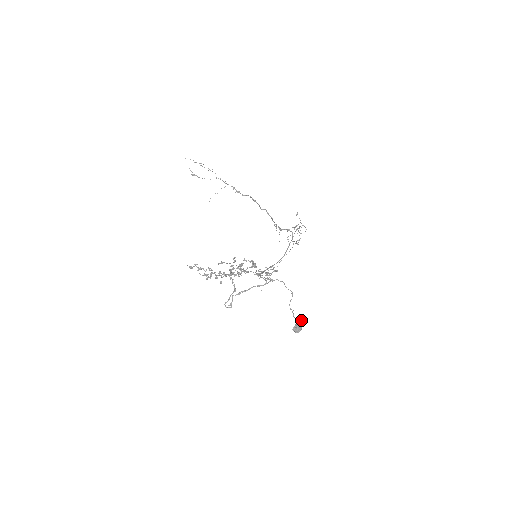
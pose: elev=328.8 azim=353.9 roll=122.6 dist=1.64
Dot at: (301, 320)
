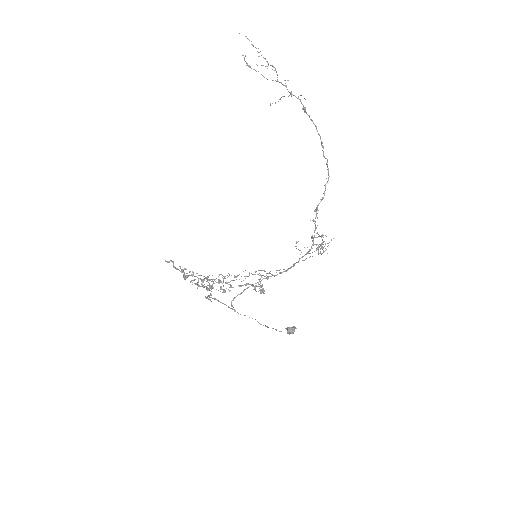
Dot at: (295, 327)
